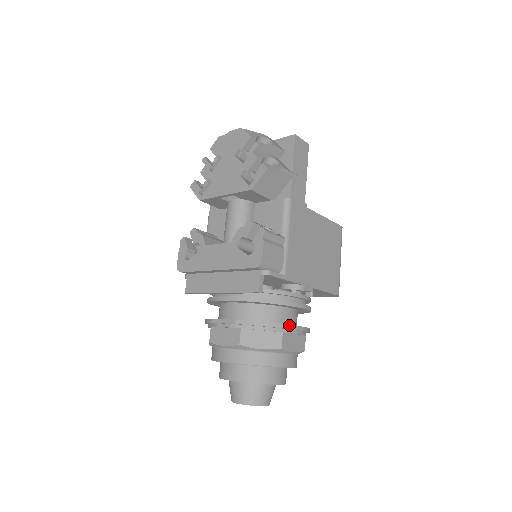
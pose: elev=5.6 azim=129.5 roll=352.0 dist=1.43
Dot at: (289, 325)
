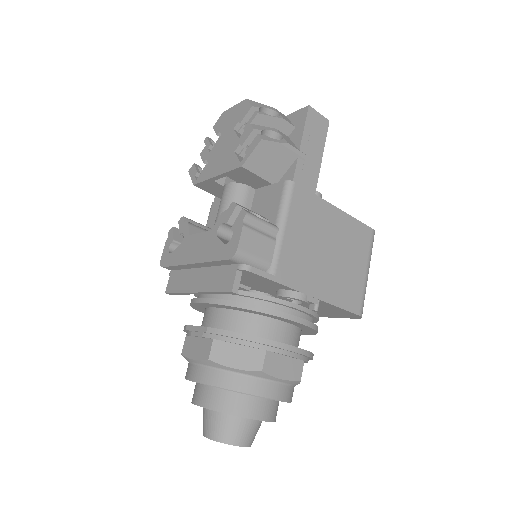
Dot at: (276, 342)
